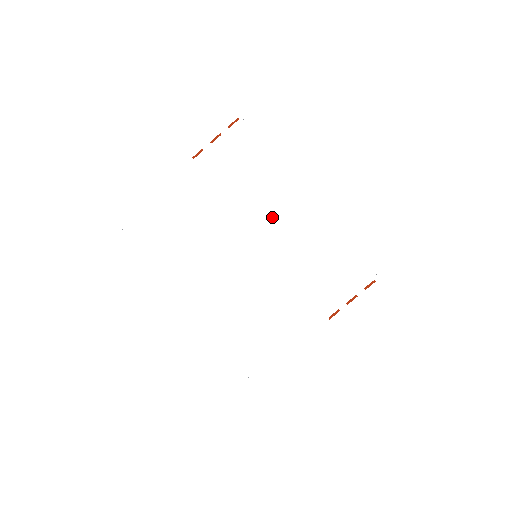
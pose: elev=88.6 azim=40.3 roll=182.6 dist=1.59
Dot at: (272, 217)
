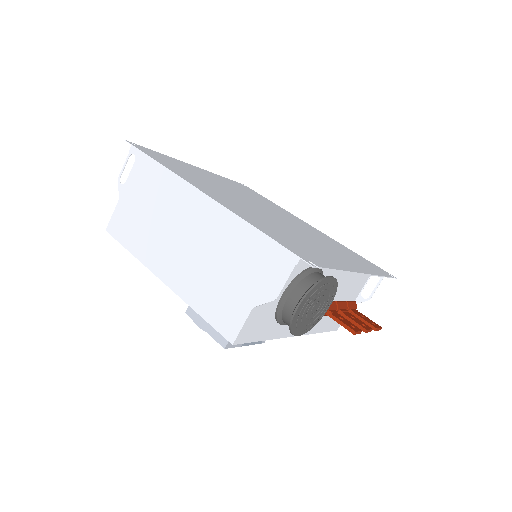
Dot at: (282, 215)
